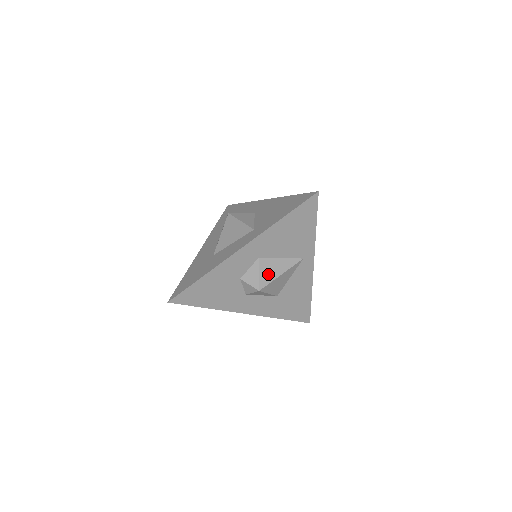
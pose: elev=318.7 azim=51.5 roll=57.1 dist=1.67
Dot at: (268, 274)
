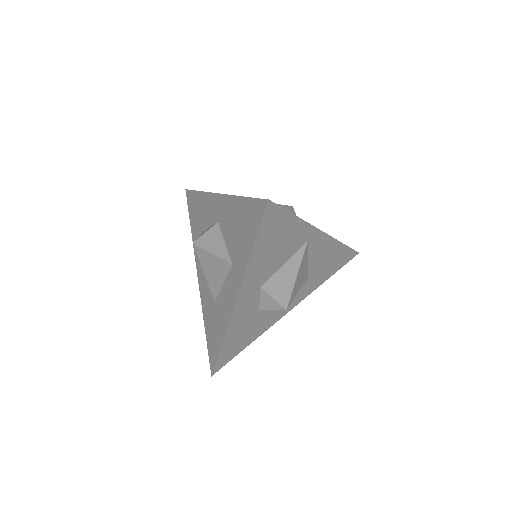
Dot at: (283, 290)
